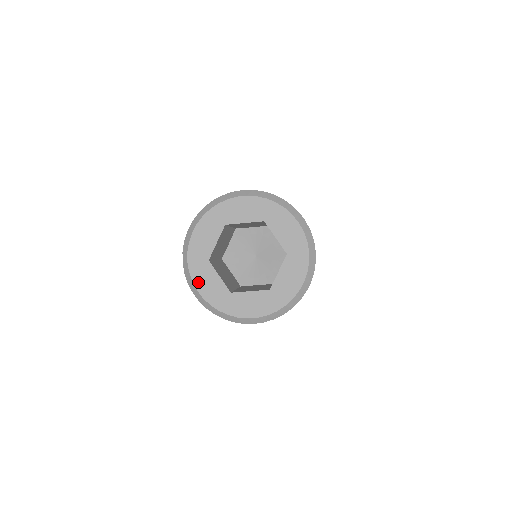
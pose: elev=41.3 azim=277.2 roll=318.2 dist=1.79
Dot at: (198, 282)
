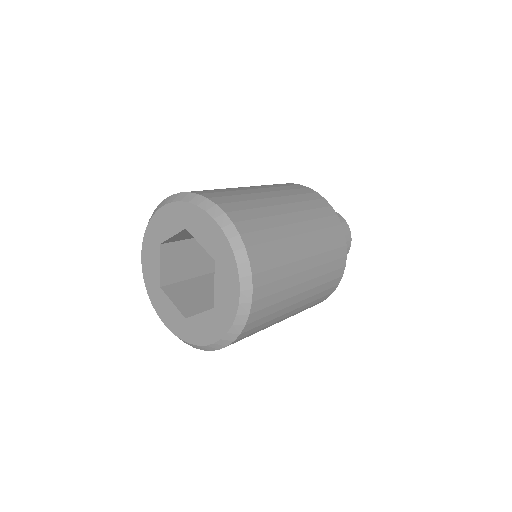
Dot at: (160, 312)
